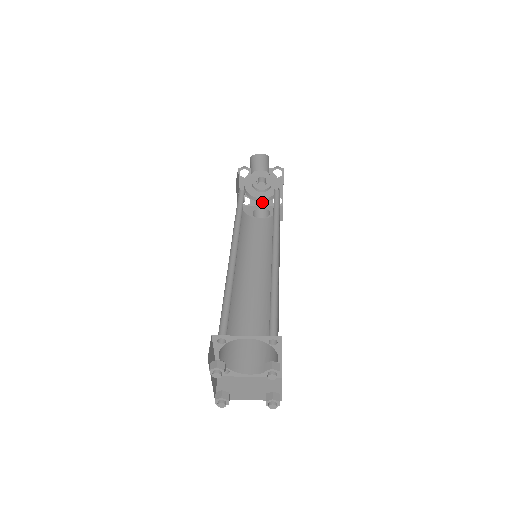
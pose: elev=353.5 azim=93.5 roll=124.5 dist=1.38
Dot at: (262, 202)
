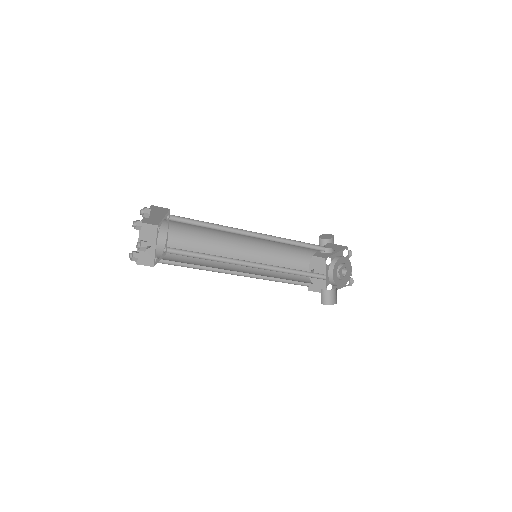
Dot at: (338, 286)
